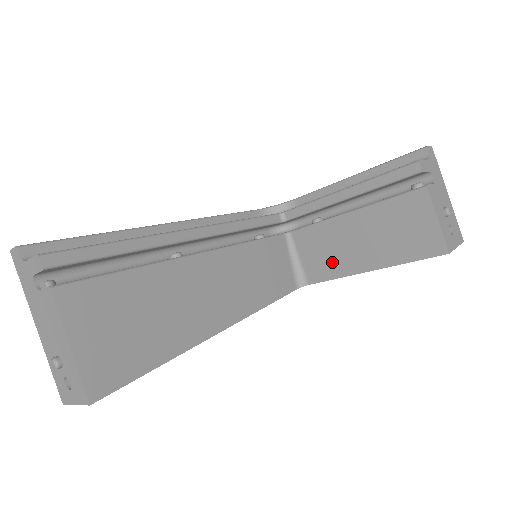
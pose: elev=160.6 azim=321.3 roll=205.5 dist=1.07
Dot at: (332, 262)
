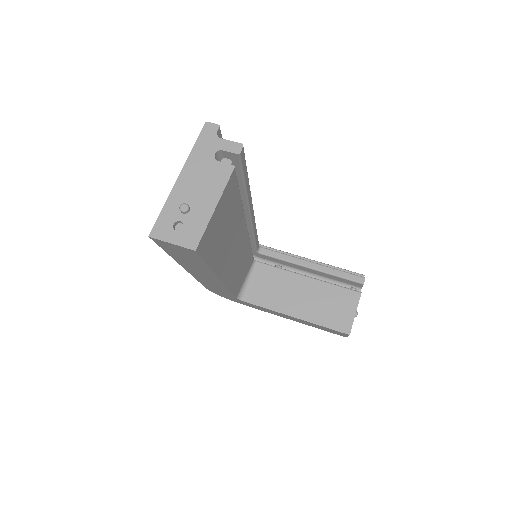
Dot at: (273, 297)
